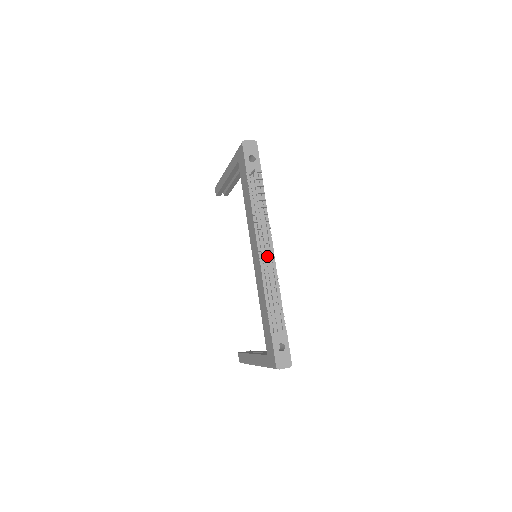
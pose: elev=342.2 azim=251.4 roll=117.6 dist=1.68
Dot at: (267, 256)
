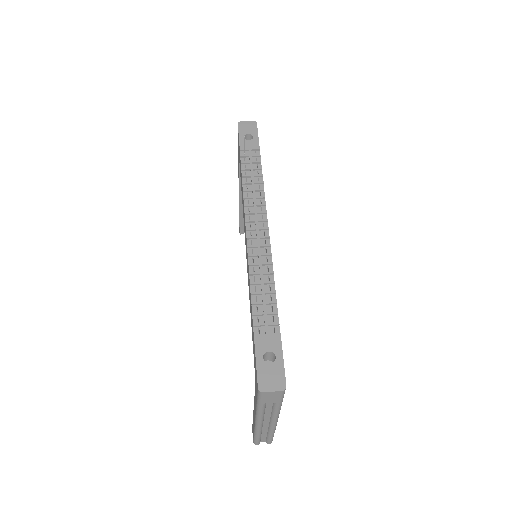
Dot at: (258, 235)
